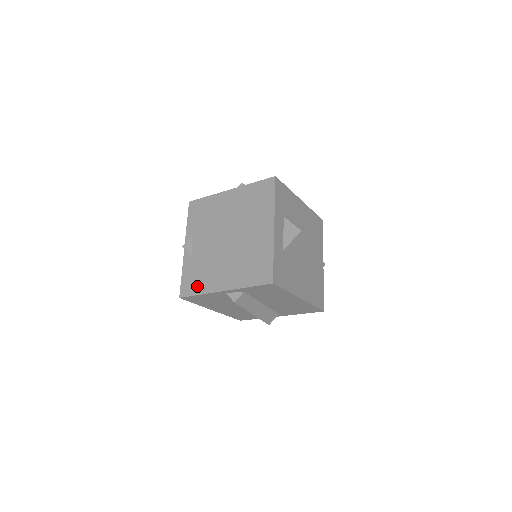
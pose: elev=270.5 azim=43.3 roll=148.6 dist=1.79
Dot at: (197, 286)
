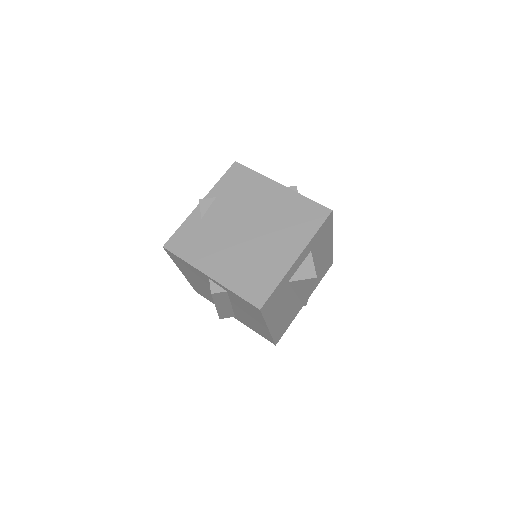
Dot at: (187, 250)
